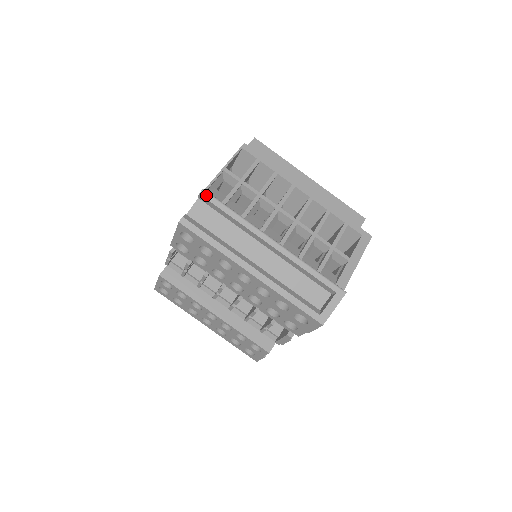
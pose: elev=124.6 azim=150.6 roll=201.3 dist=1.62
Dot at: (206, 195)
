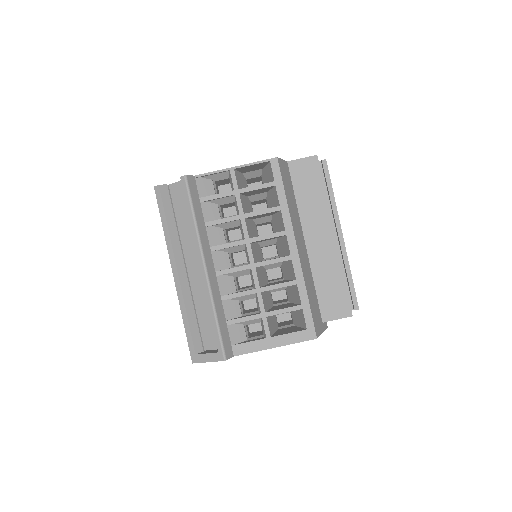
Dot at: (184, 183)
